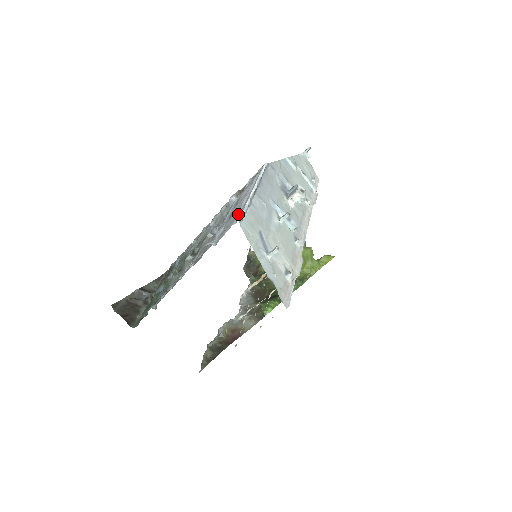
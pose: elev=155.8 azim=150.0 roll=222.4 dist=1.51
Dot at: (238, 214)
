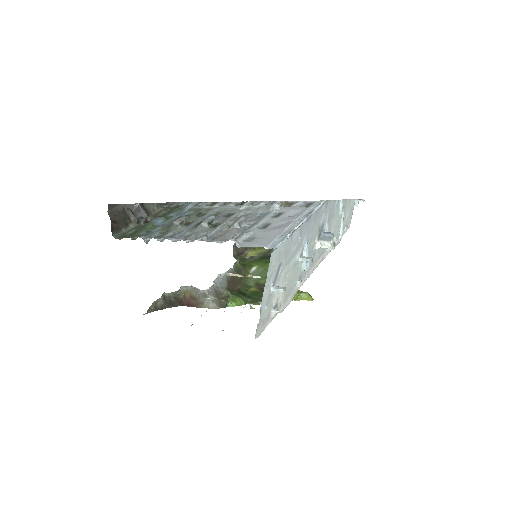
Dot at: (276, 239)
